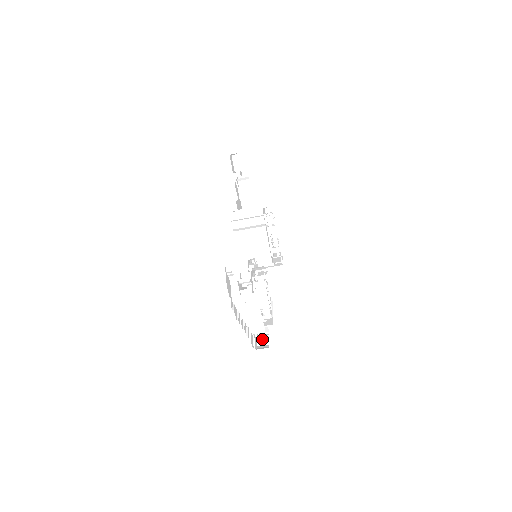
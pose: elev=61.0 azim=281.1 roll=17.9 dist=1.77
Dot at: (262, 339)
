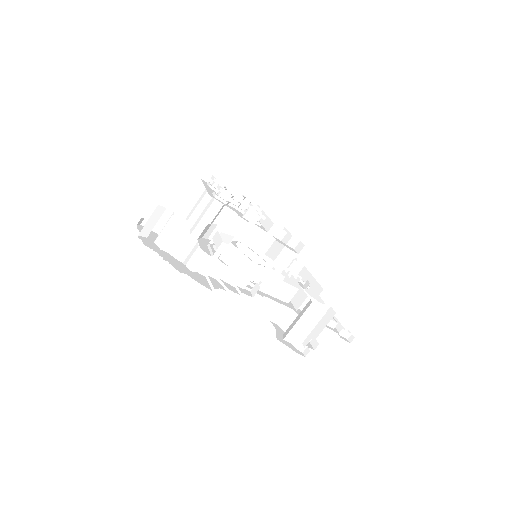
Dot at: occluded
